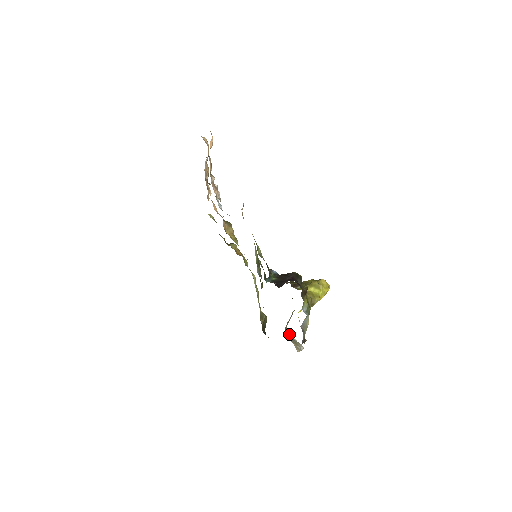
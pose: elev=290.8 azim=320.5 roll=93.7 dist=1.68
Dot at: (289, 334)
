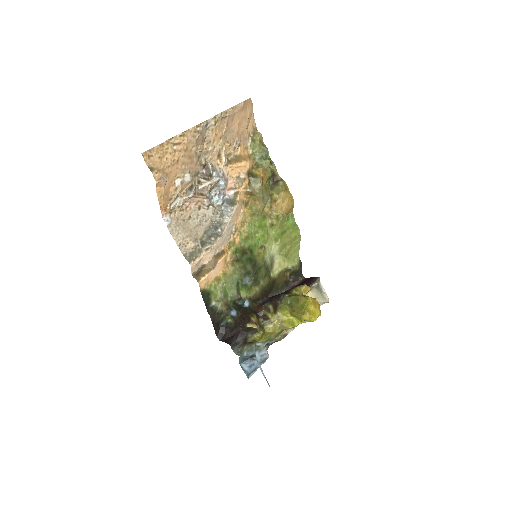
Dot at: (320, 285)
